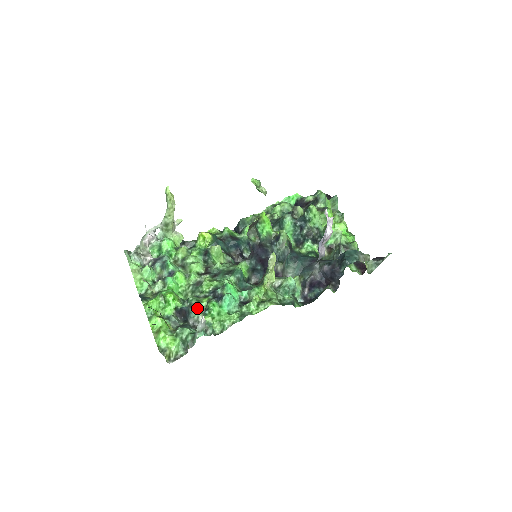
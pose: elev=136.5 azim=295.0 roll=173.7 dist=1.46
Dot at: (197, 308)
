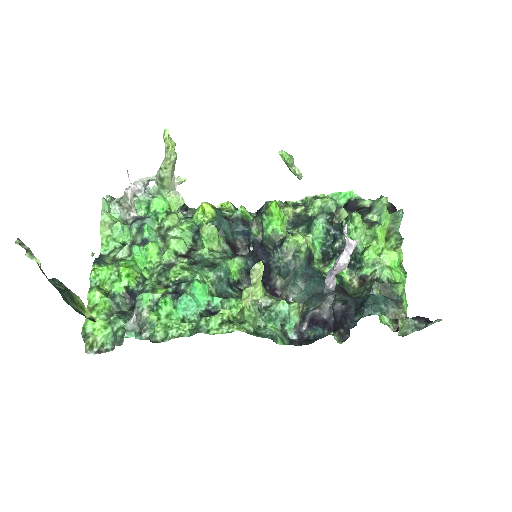
Dot at: (145, 298)
